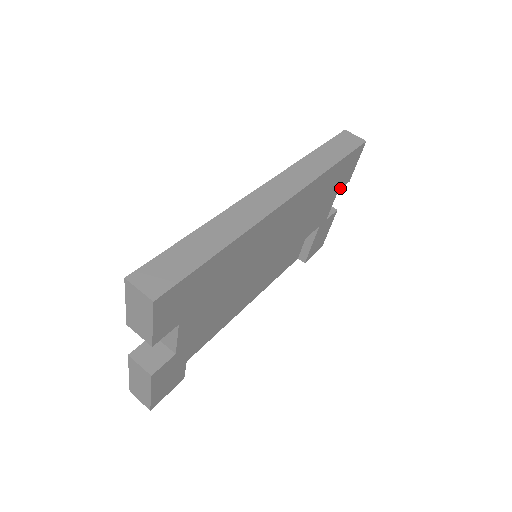
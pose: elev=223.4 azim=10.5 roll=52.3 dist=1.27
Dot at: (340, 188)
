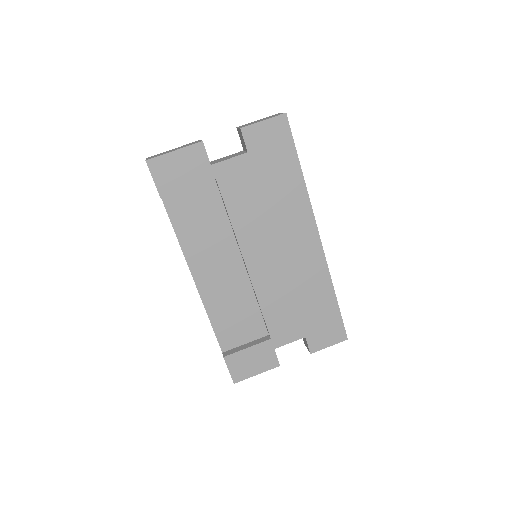
Dot at: (307, 339)
